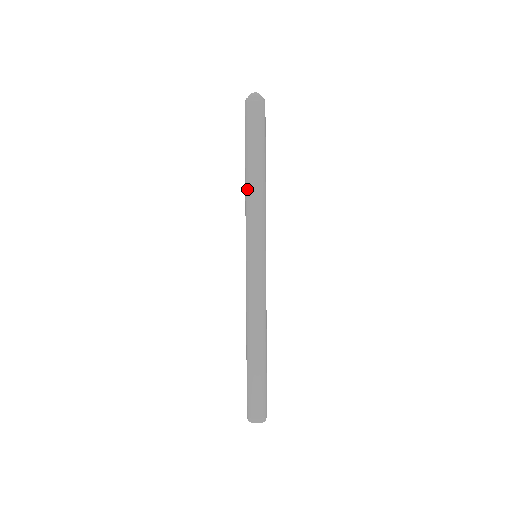
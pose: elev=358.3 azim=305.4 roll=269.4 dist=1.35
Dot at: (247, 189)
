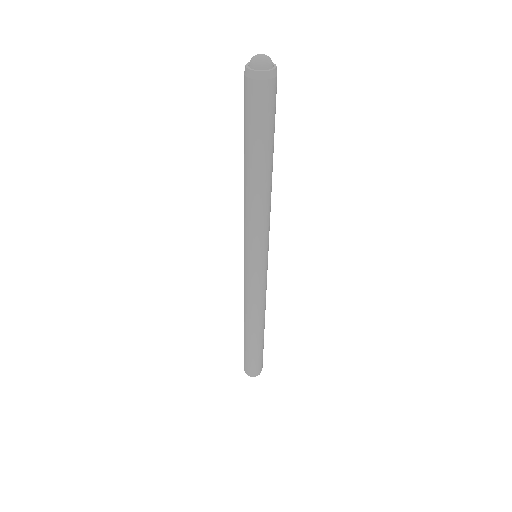
Dot at: (254, 197)
